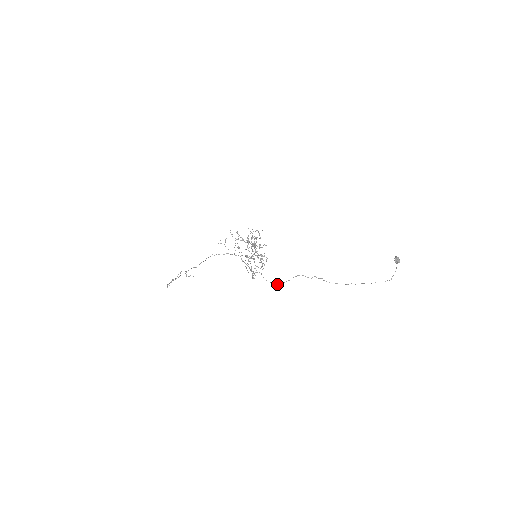
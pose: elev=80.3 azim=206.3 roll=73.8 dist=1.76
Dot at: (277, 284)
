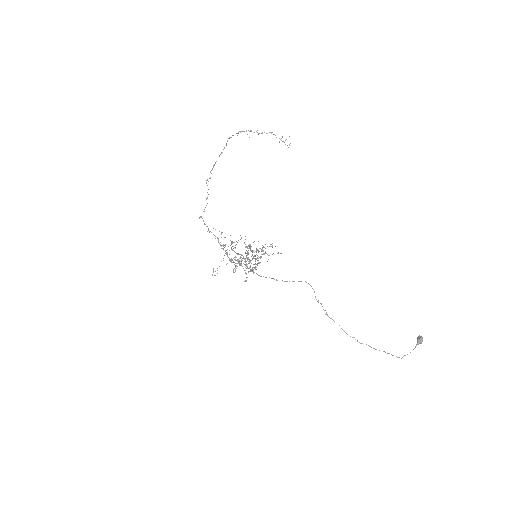
Dot at: (276, 279)
